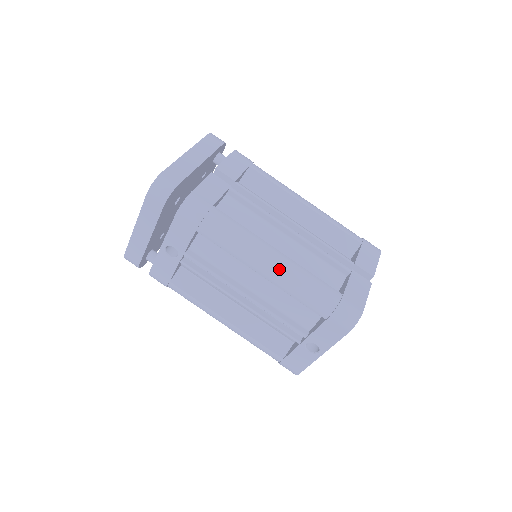
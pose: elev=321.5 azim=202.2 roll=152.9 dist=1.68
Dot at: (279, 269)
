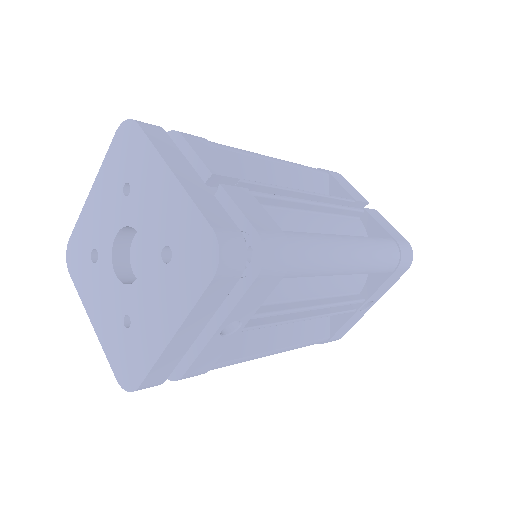
Dot at: (361, 255)
